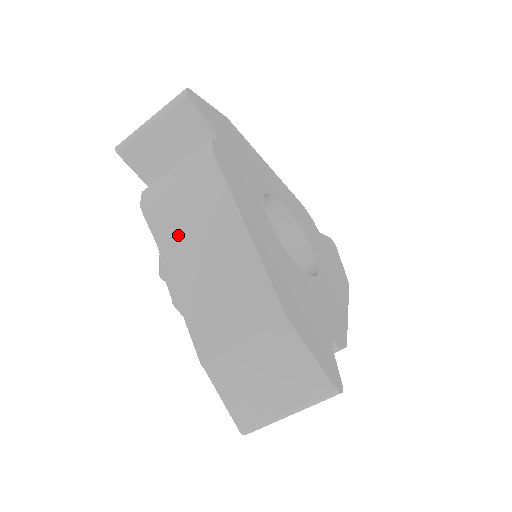
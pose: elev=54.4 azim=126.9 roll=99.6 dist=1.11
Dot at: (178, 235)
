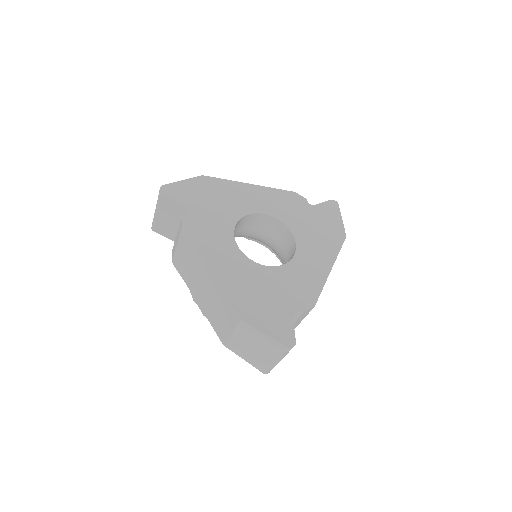
Dot at: (190, 277)
